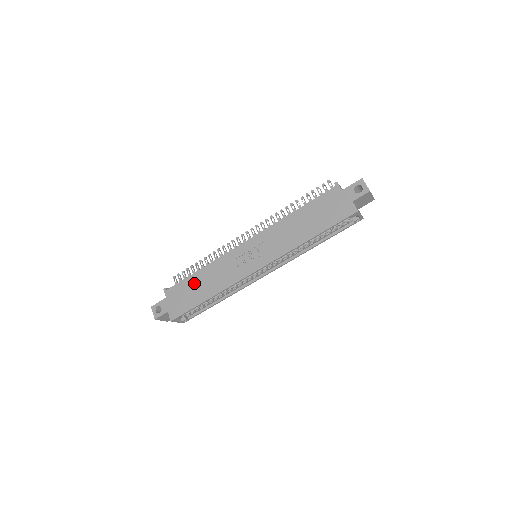
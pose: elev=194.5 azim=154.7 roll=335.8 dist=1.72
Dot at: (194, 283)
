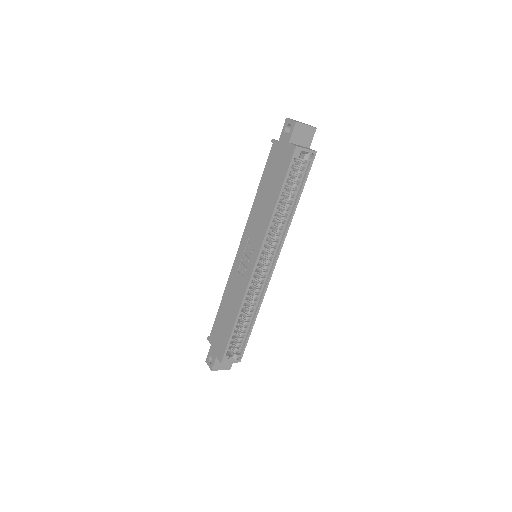
Dot at: (222, 316)
